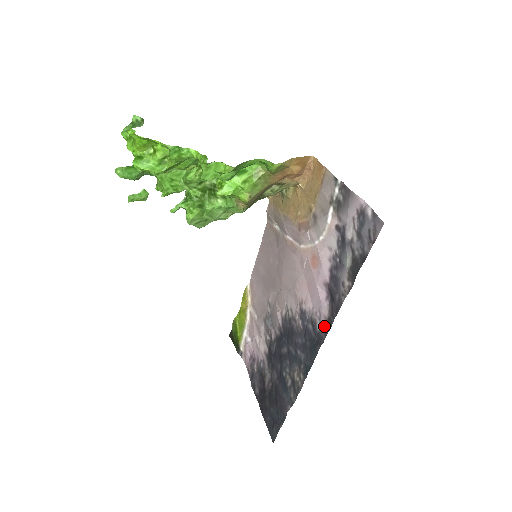
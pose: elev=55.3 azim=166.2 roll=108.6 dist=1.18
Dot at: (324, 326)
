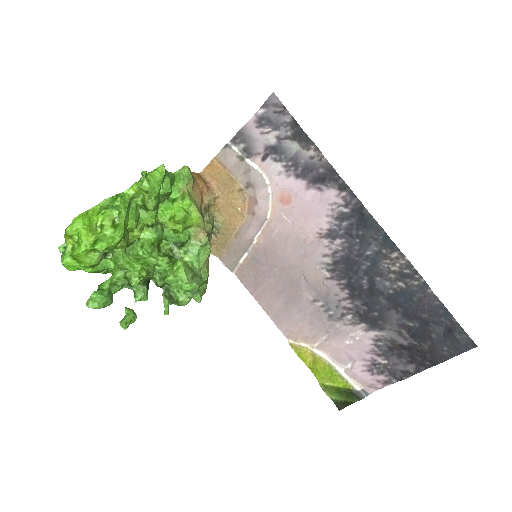
Dot at: (346, 198)
